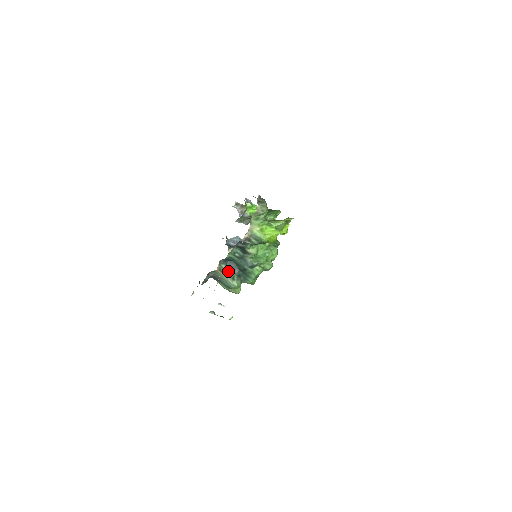
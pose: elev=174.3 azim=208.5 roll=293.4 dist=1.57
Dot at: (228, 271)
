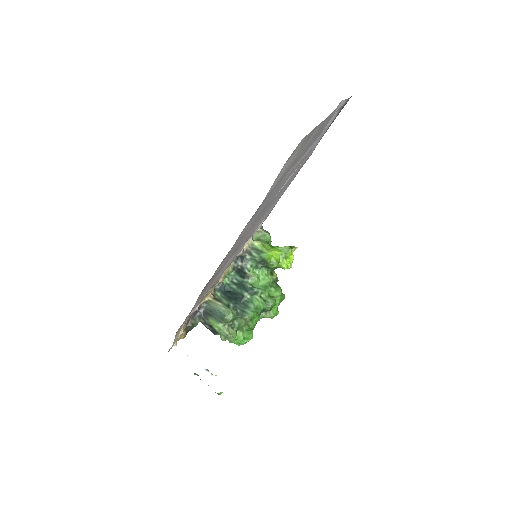
Dot at: (223, 299)
